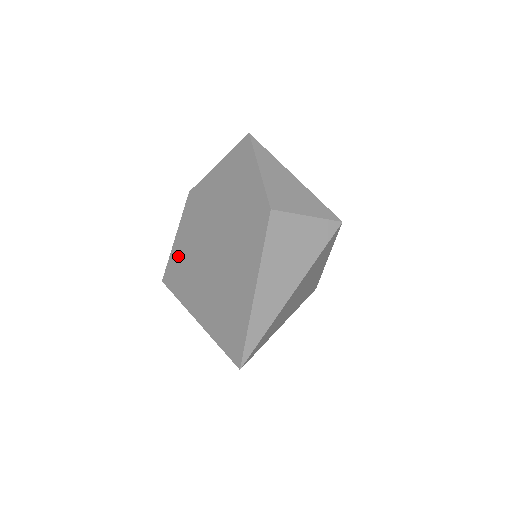
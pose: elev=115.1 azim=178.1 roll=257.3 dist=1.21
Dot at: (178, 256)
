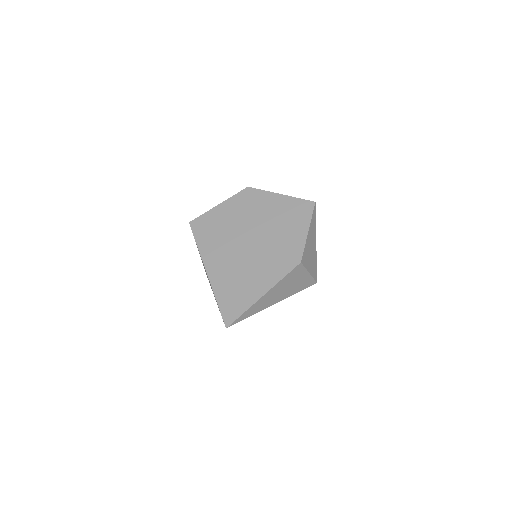
Dot at: (214, 220)
